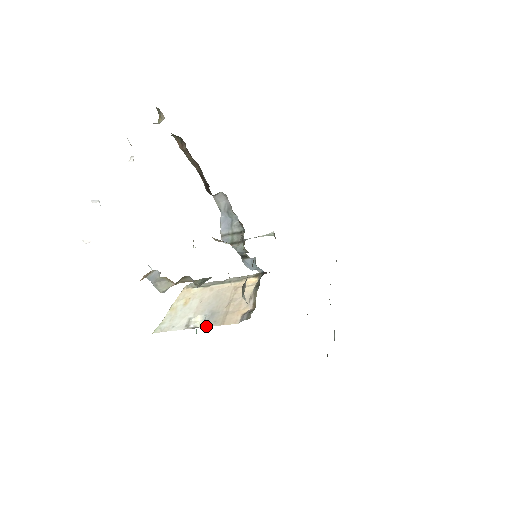
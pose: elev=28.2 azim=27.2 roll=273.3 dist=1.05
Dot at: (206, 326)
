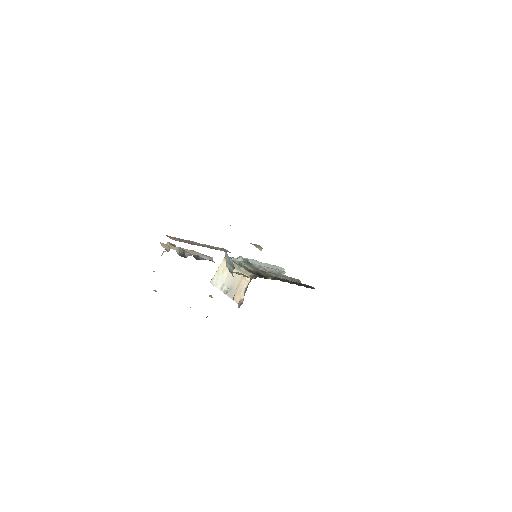
Dot at: (227, 295)
